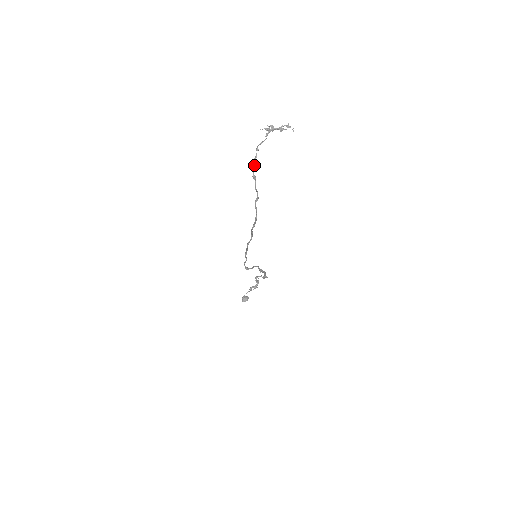
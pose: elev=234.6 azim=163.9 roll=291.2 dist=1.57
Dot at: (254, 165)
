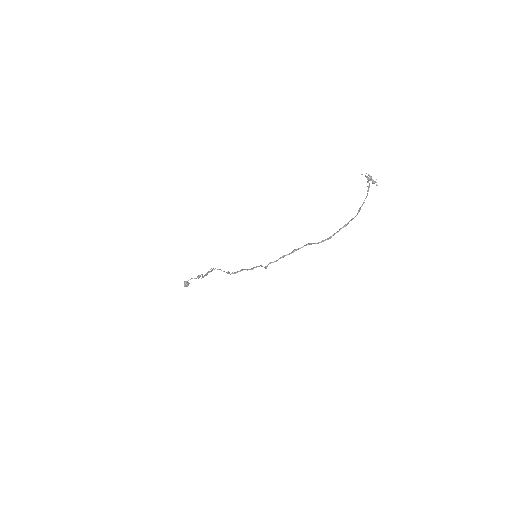
Dot at: occluded
